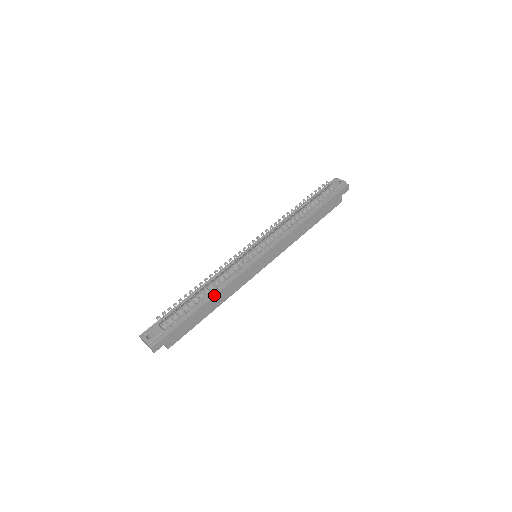
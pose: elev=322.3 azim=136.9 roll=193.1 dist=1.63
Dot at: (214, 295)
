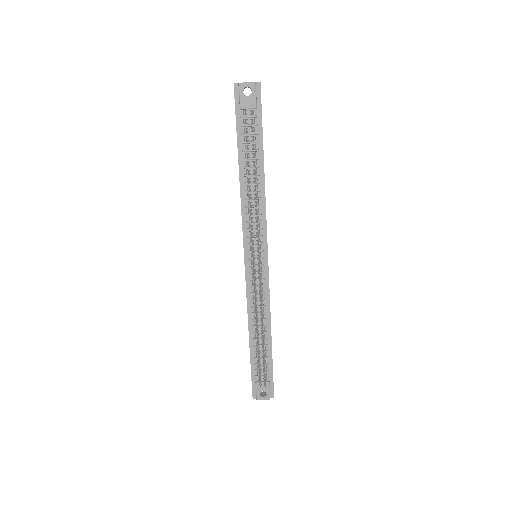
Dot at: (270, 326)
